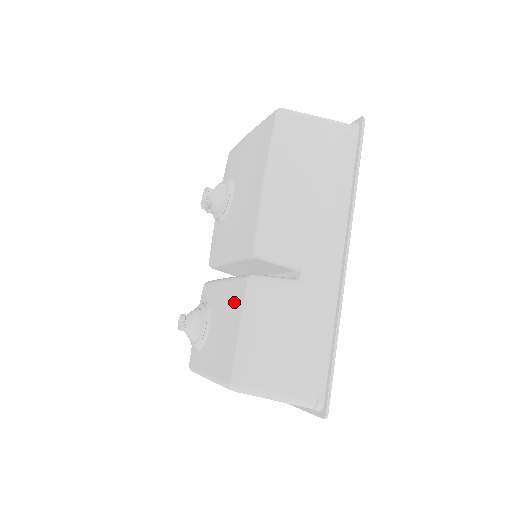
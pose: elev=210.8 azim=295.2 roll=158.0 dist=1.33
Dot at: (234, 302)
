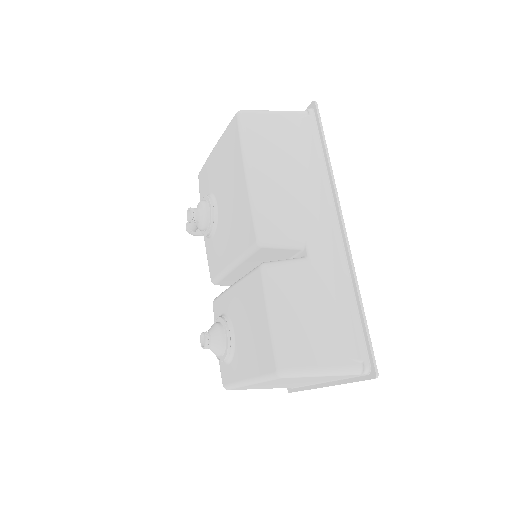
Dot at: (253, 296)
